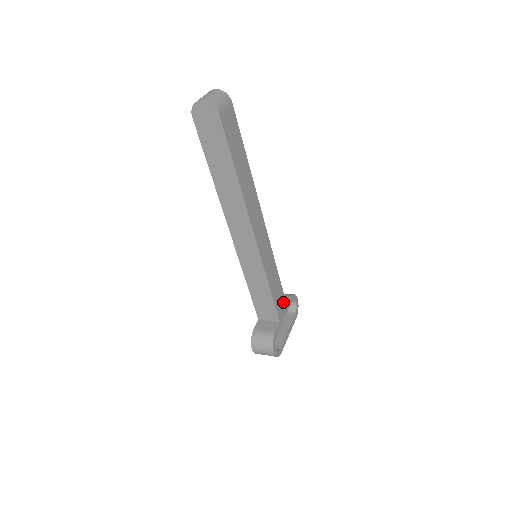
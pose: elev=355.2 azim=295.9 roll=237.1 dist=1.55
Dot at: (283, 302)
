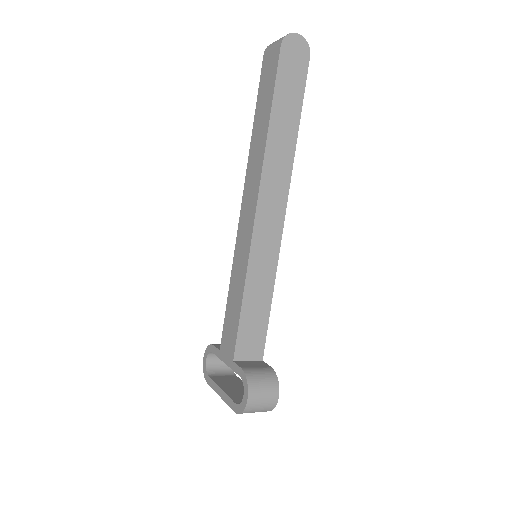
Dot at: occluded
